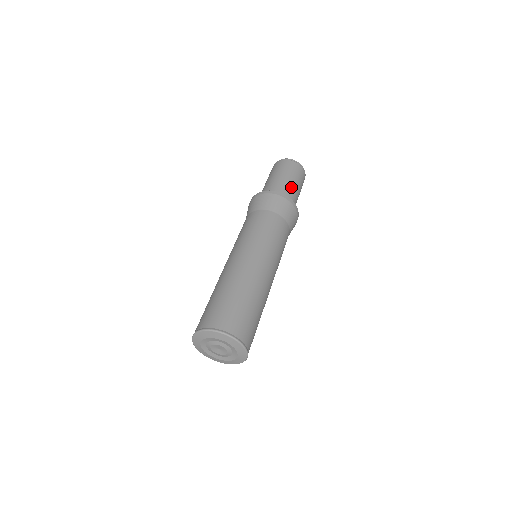
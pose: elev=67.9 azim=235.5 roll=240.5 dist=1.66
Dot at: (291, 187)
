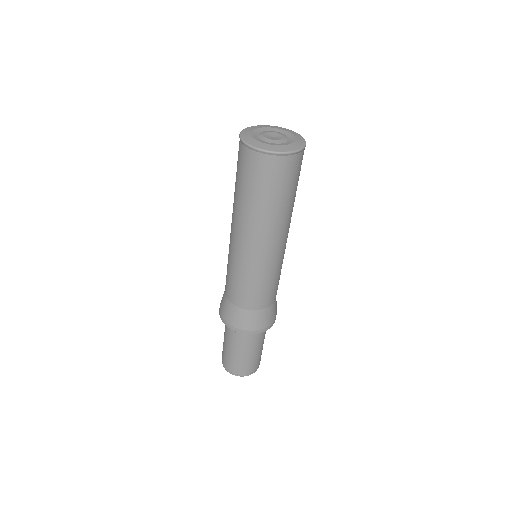
Dot at: occluded
